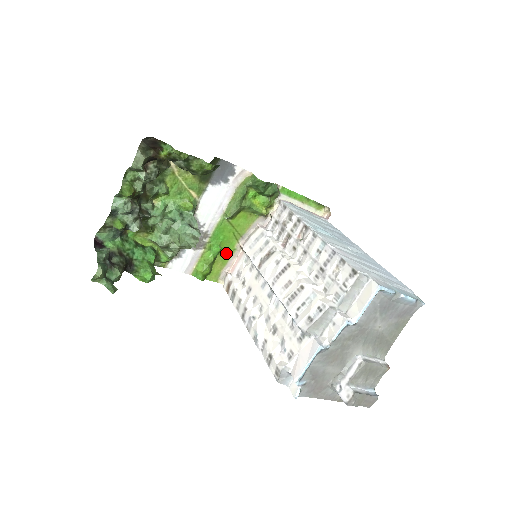
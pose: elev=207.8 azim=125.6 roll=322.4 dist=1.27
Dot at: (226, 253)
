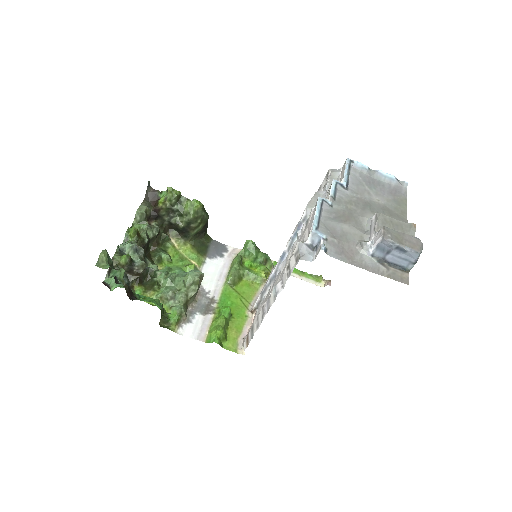
Dot at: (238, 320)
